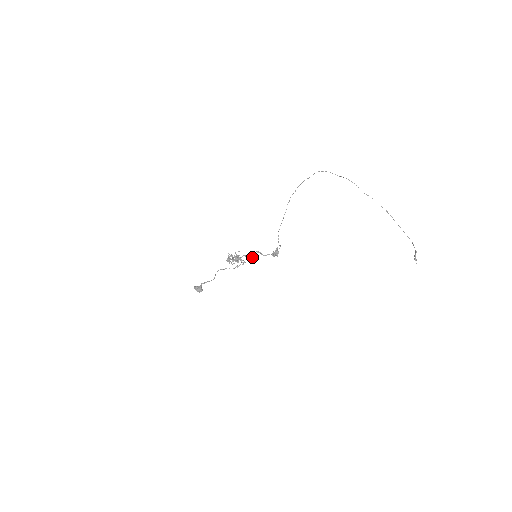
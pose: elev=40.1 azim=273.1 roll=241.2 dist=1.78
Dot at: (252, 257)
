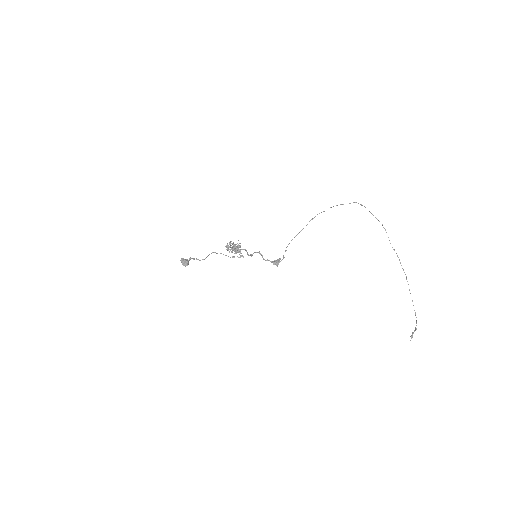
Dot at: (252, 255)
